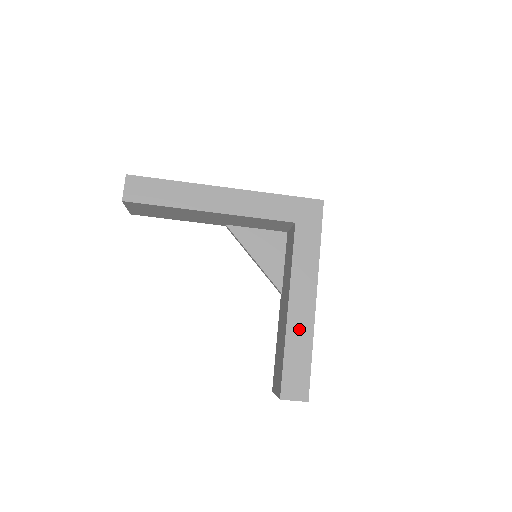
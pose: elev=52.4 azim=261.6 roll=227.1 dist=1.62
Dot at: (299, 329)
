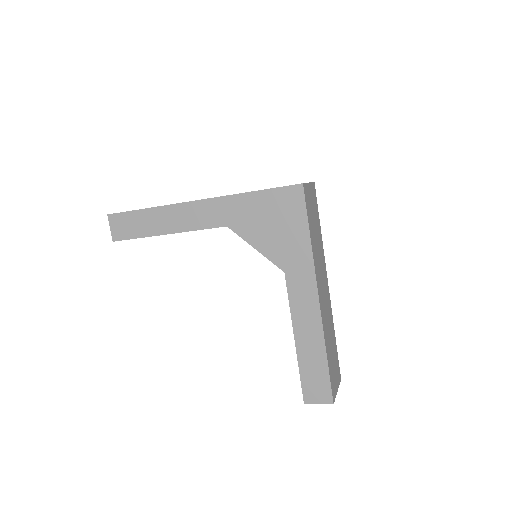
Dot at: (307, 334)
